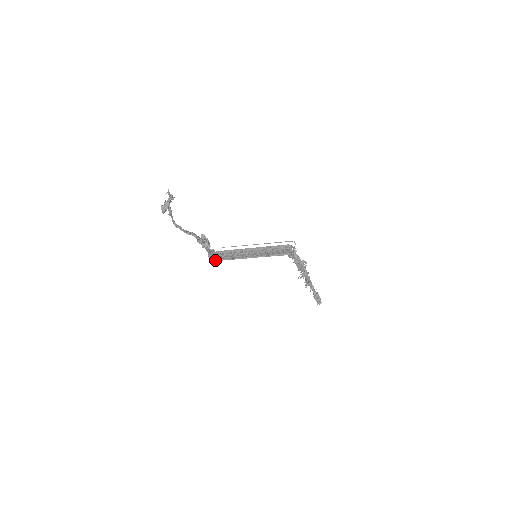
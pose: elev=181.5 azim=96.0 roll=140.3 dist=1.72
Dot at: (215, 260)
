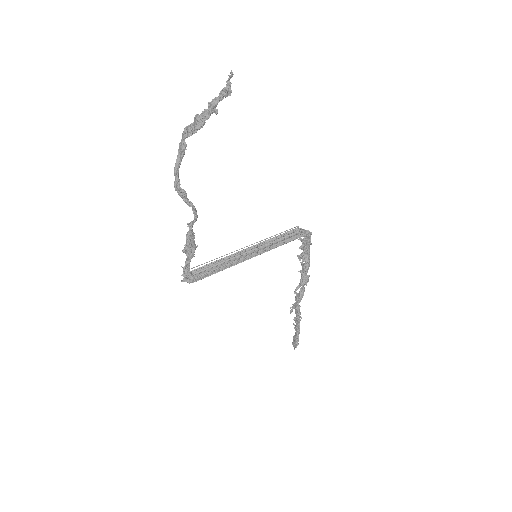
Dot at: (190, 282)
